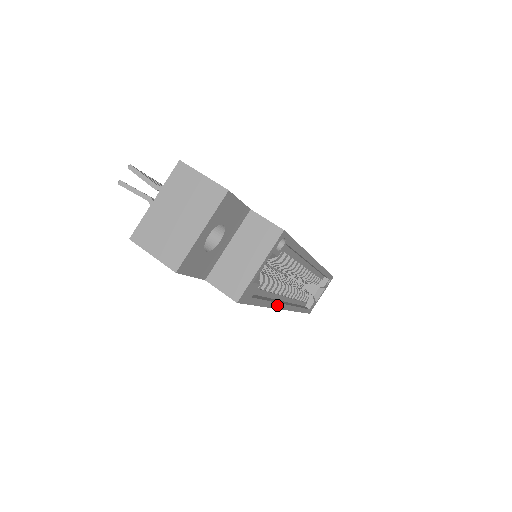
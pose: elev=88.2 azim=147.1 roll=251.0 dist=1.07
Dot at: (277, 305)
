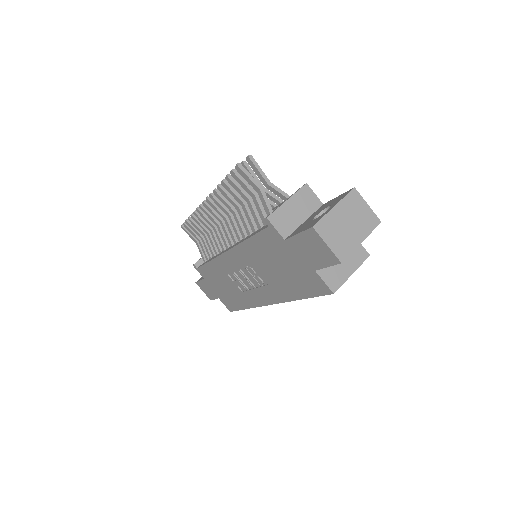
Dot at: occluded
